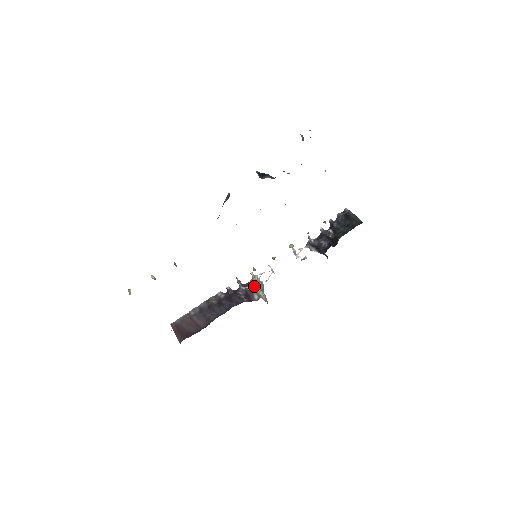
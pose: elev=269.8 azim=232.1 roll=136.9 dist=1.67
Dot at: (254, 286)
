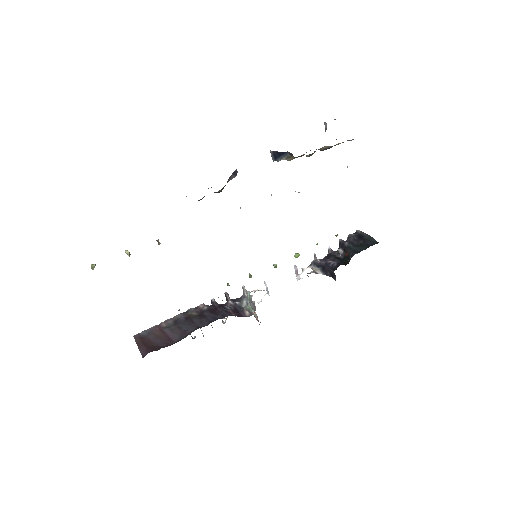
Dot at: (245, 302)
